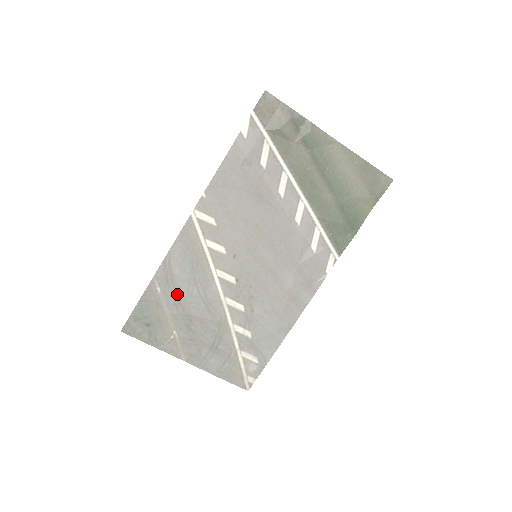
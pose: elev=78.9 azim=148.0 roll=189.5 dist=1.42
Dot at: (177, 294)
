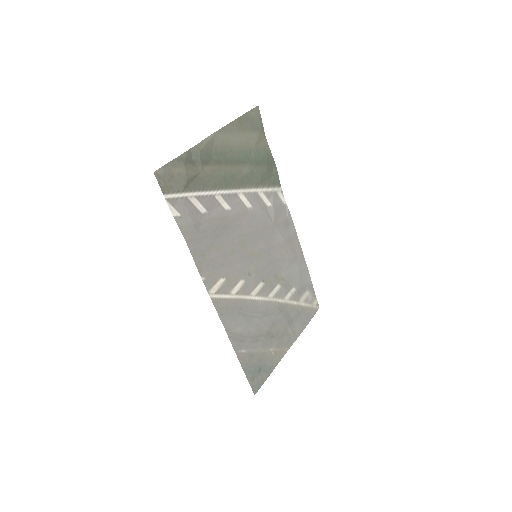
Dot at: (252, 337)
